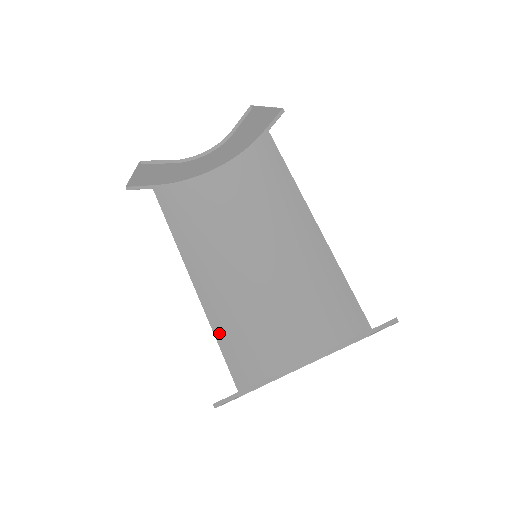
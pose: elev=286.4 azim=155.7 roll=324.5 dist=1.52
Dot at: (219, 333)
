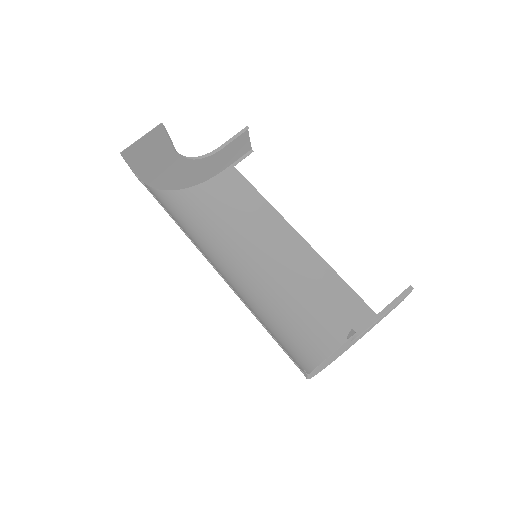
Dot at: (255, 316)
